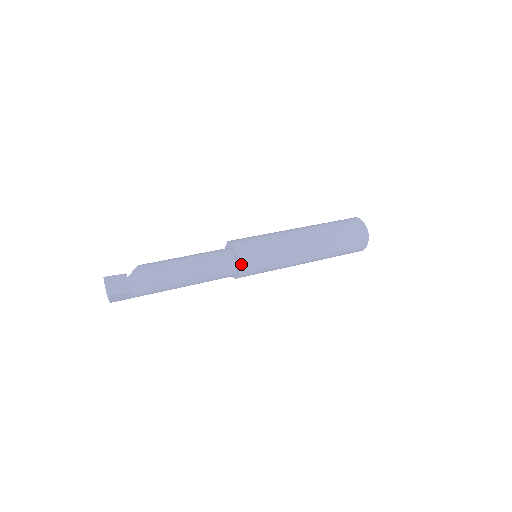
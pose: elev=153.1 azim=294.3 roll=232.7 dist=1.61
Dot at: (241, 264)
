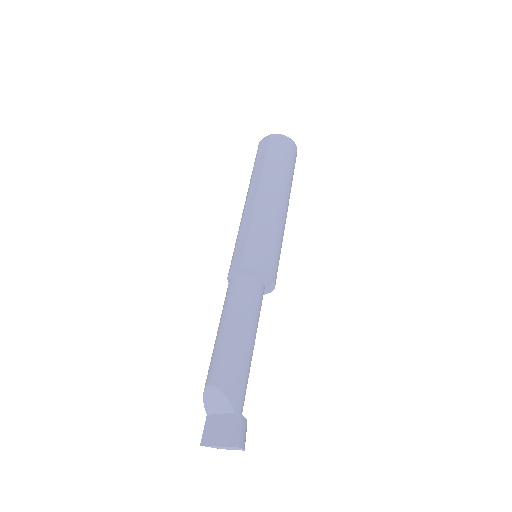
Dot at: (275, 283)
